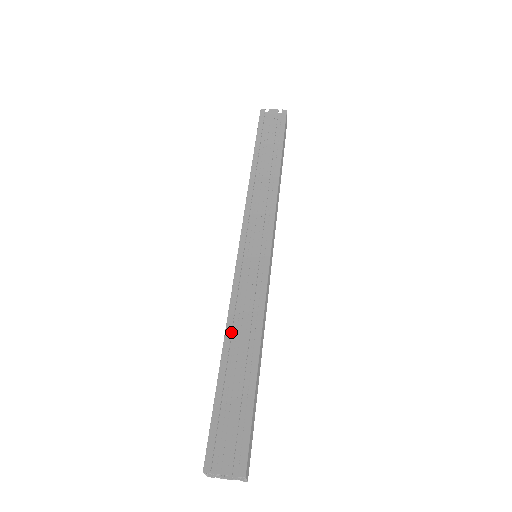
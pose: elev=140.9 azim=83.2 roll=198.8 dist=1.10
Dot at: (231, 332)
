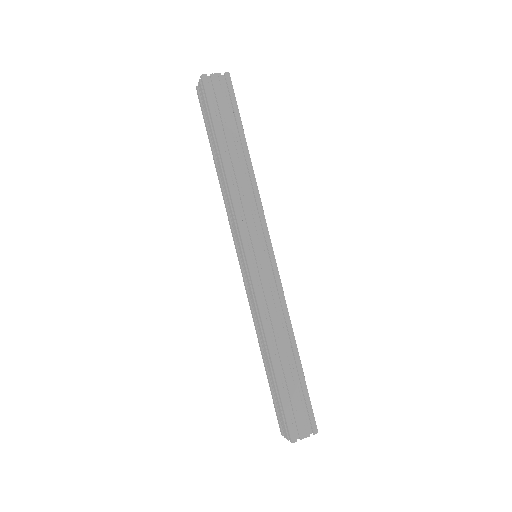
Dot at: (271, 339)
